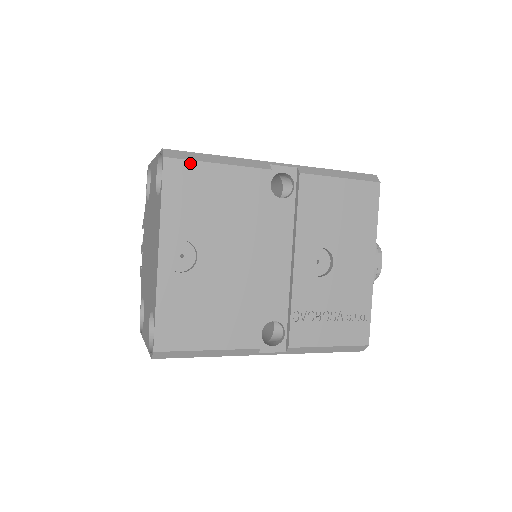
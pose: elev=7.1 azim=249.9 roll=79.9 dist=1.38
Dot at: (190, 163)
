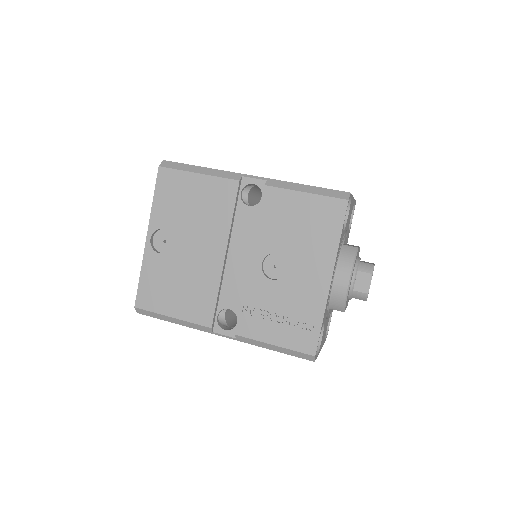
Dot at: (176, 172)
